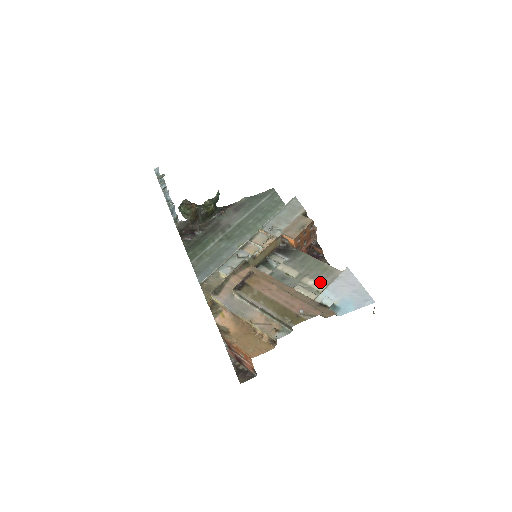
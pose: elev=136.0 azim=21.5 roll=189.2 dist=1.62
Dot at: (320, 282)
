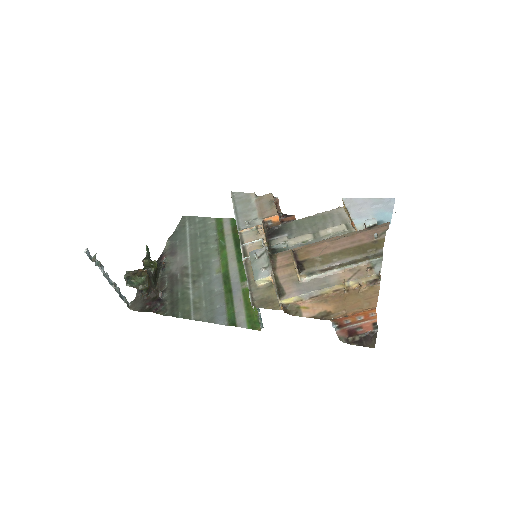
Dot at: (335, 226)
